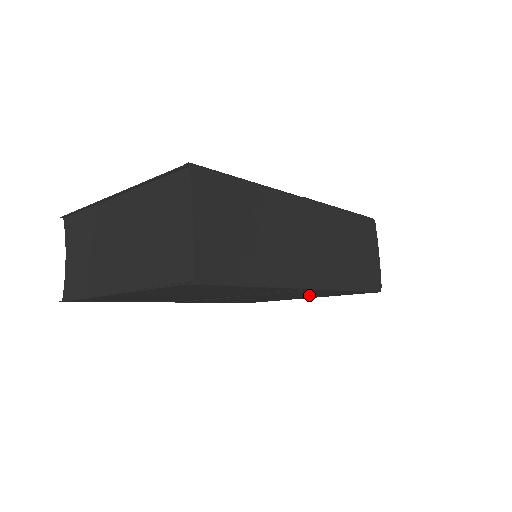
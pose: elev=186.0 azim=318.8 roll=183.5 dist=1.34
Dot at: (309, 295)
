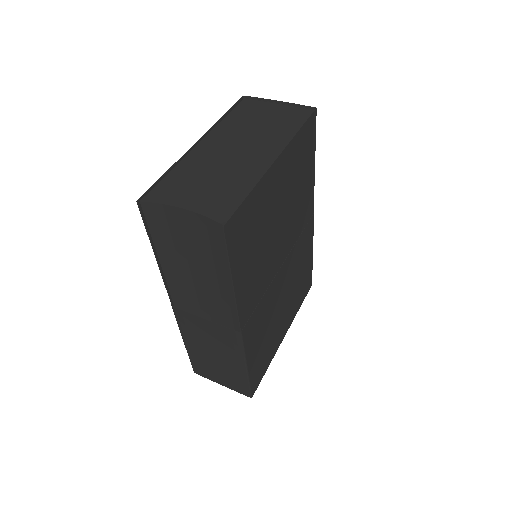
Dot at: (295, 290)
